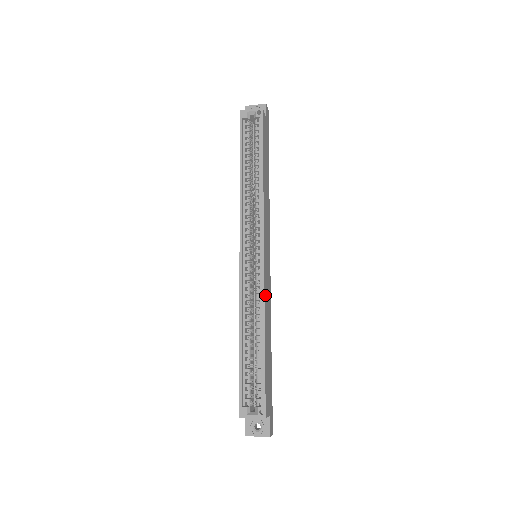
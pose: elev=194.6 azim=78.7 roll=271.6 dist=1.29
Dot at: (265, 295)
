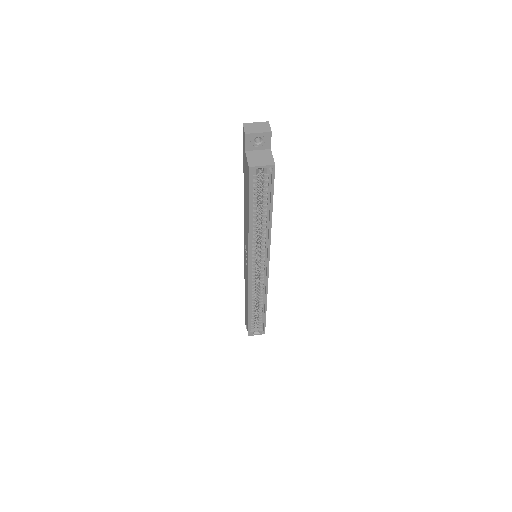
Dot at: occluded
